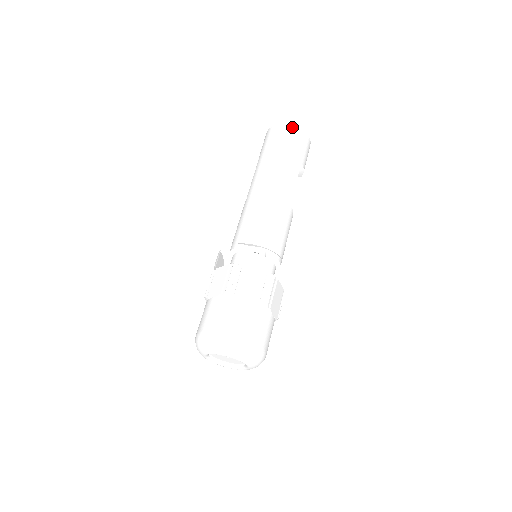
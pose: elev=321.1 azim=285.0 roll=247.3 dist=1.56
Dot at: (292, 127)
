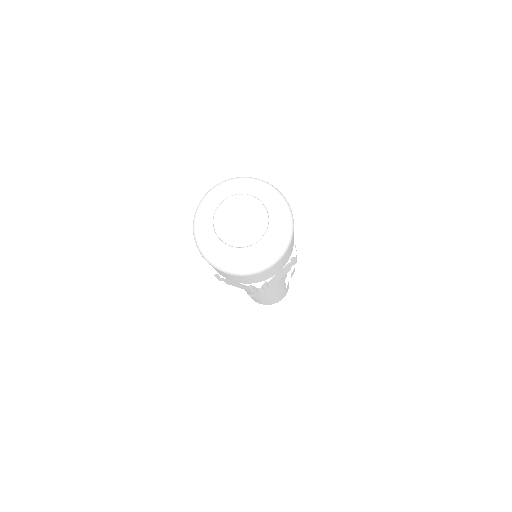
Dot at: occluded
